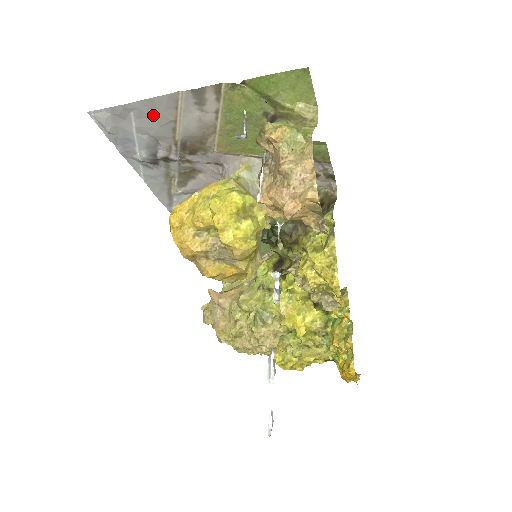
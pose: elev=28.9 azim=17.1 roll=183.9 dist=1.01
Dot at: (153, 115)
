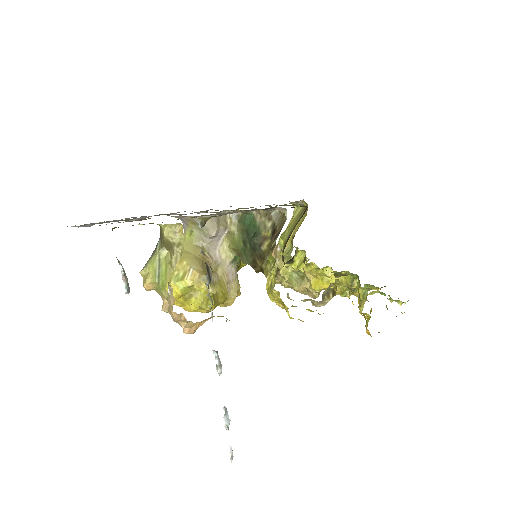
Dot at: occluded
